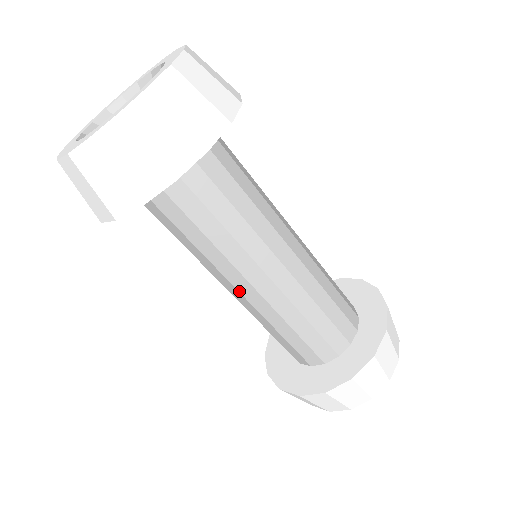
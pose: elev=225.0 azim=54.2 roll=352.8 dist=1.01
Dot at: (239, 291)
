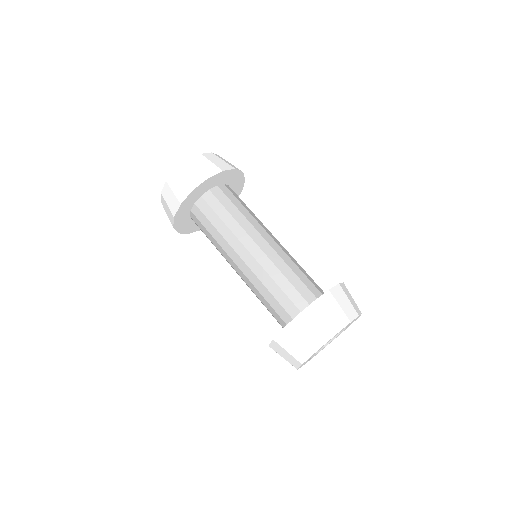
Dot at: (242, 259)
